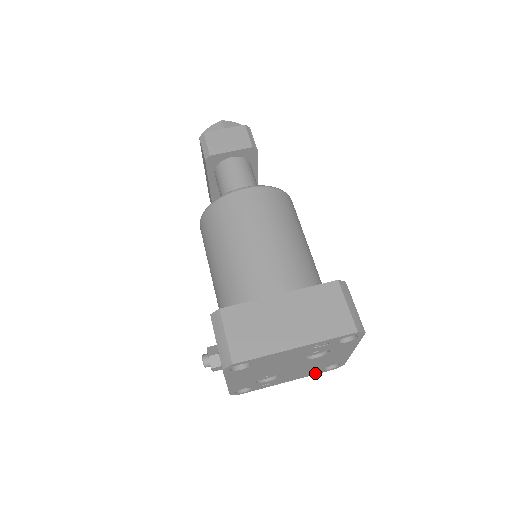
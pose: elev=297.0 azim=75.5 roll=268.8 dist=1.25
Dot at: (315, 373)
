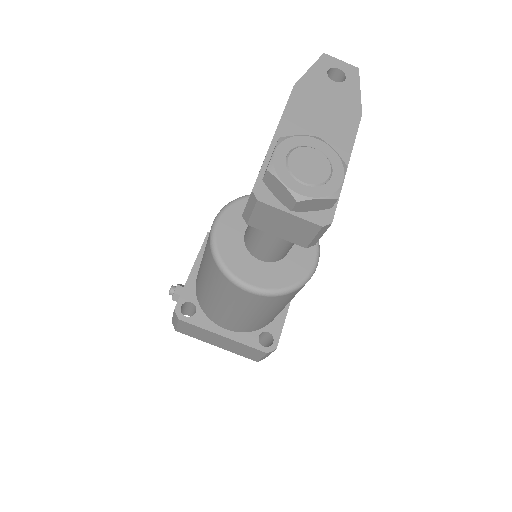
Dot at: occluded
